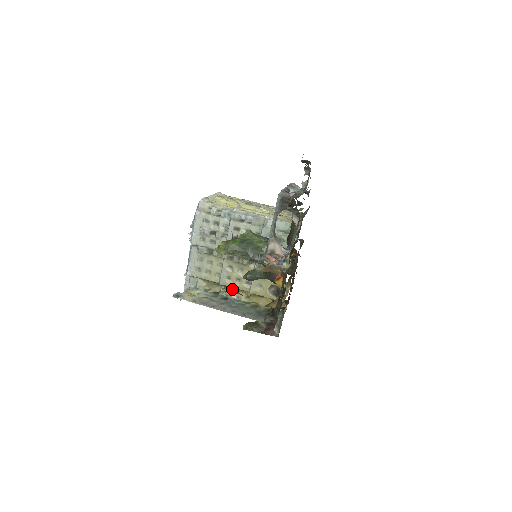
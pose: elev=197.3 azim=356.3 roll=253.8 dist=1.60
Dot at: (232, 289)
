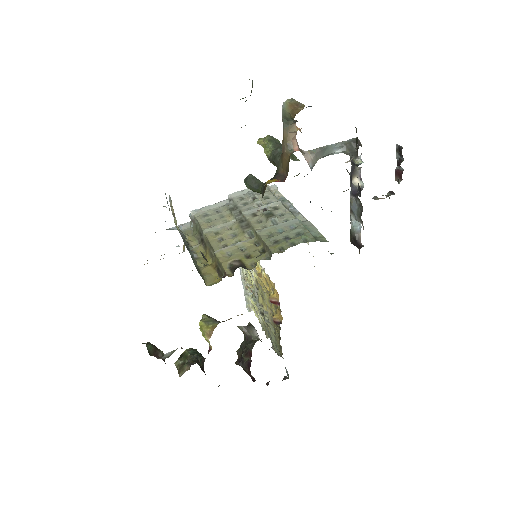
Dot at: (252, 83)
